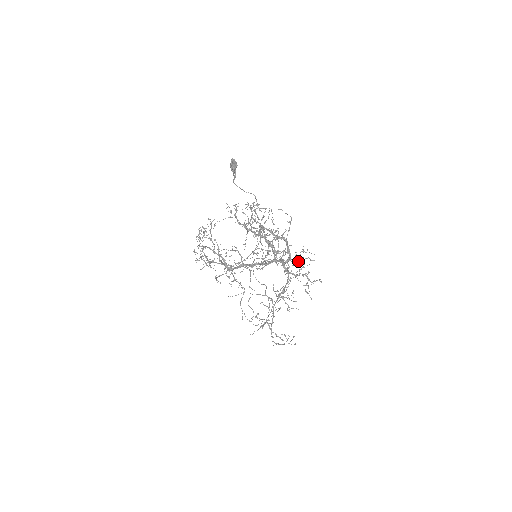
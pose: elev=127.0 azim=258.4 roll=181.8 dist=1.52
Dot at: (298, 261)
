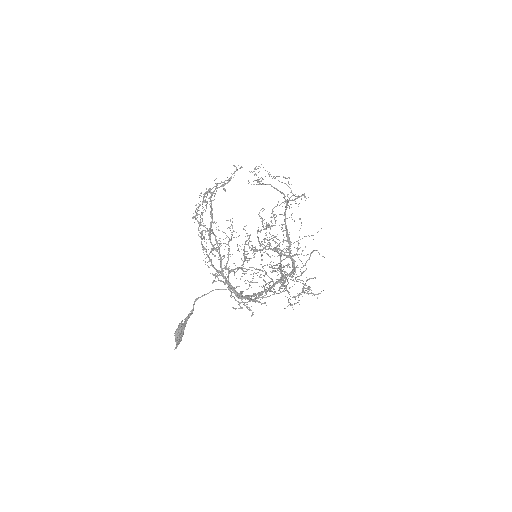
Dot at: occluded
